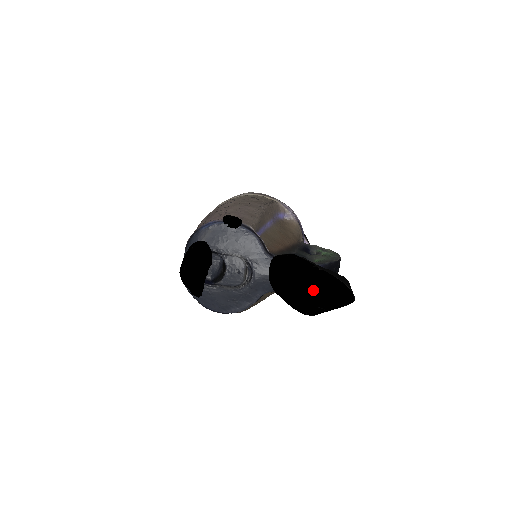
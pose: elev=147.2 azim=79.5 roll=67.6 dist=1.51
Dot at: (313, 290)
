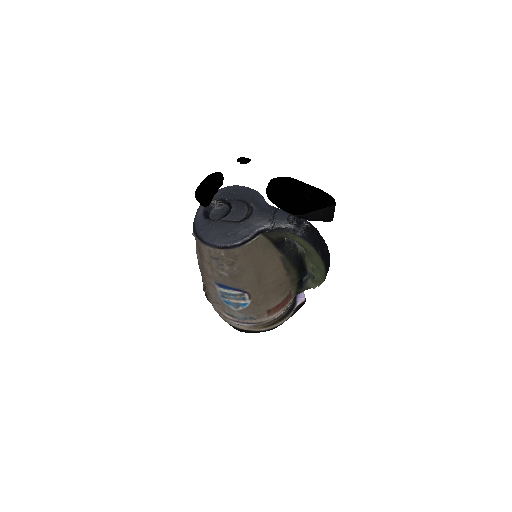
Dot at: (302, 213)
